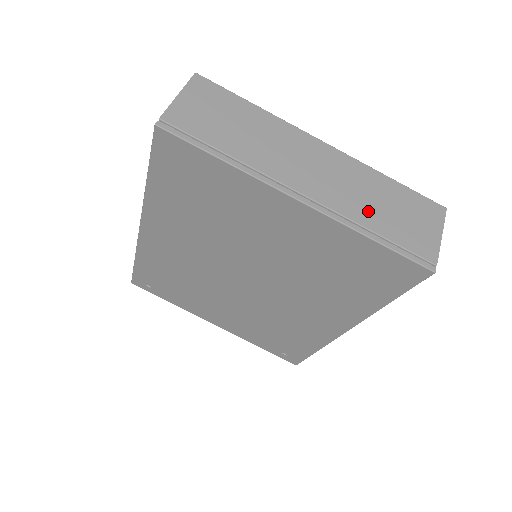
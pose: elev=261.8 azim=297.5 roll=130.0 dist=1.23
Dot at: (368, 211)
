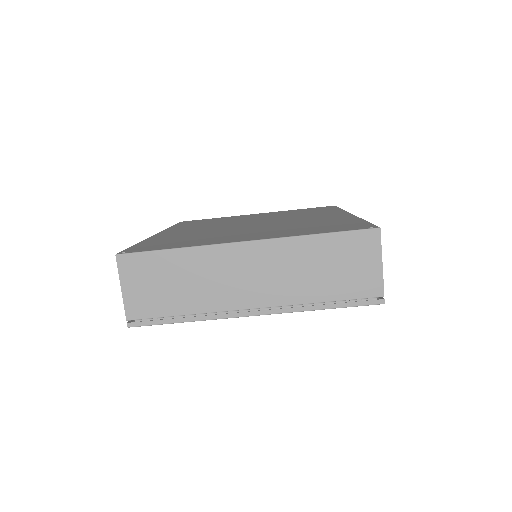
Dot at: (310, 286)
